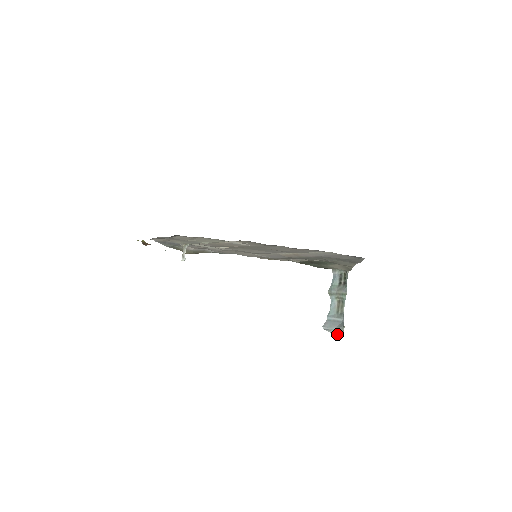
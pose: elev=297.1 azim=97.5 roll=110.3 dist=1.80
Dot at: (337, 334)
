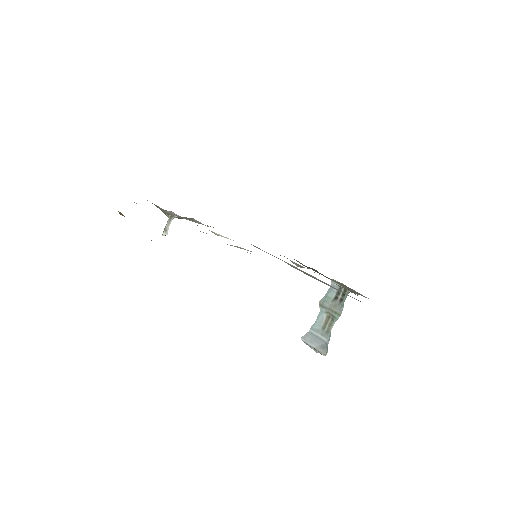
Dot at: (315, 350)
